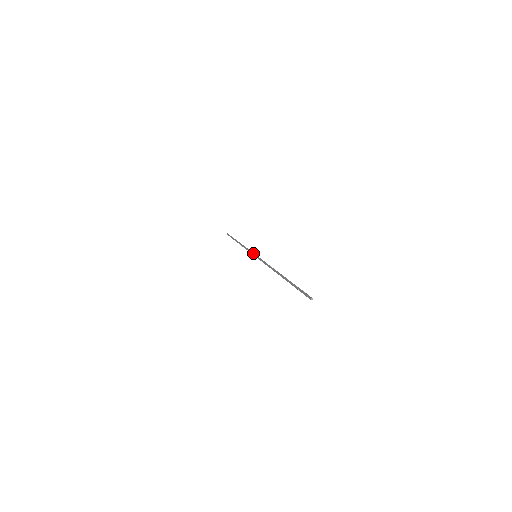
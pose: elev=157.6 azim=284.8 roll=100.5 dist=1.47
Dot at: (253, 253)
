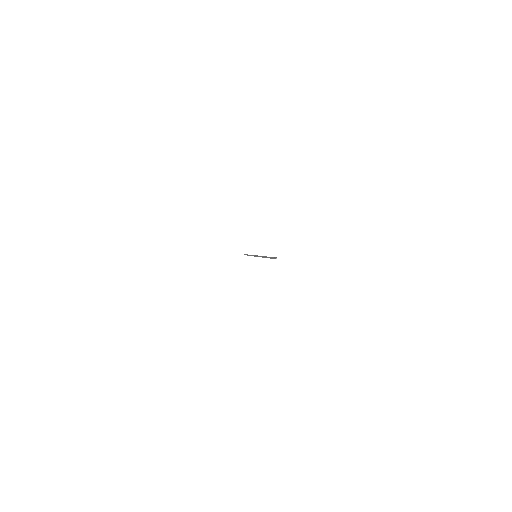
Dot at: occluded
